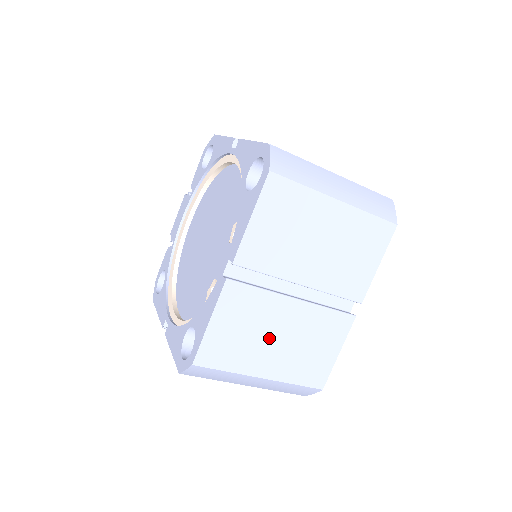
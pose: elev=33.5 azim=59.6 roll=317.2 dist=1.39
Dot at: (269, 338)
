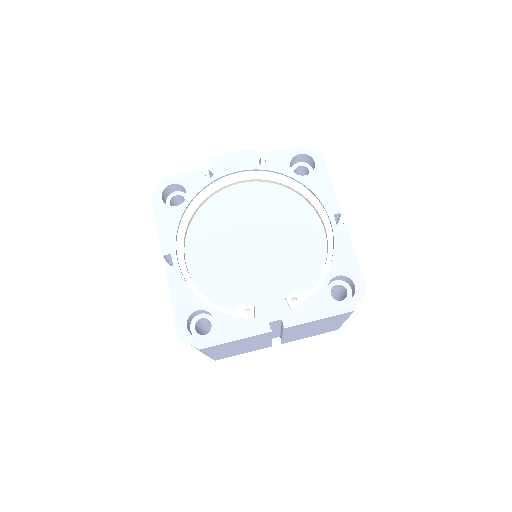
Dot at: (239, 347)
